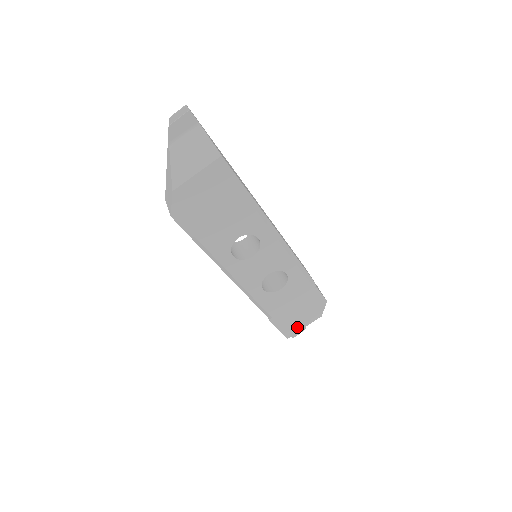
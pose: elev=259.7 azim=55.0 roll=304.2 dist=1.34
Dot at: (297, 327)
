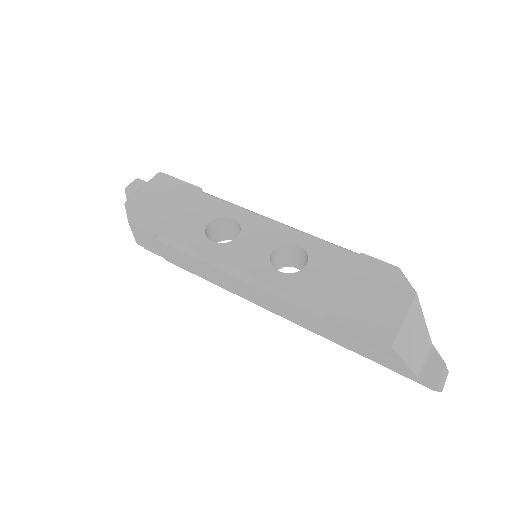
Dot at: (389, 321)
